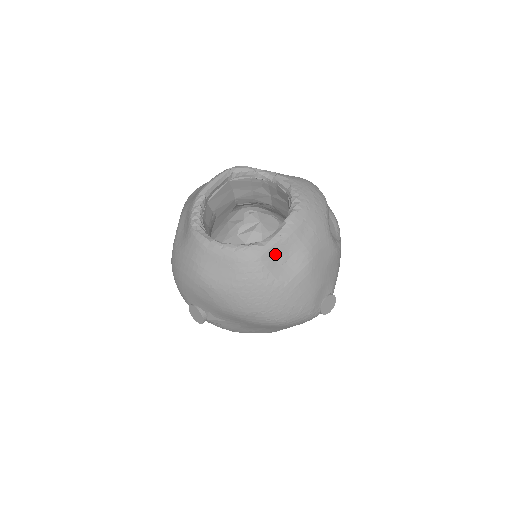
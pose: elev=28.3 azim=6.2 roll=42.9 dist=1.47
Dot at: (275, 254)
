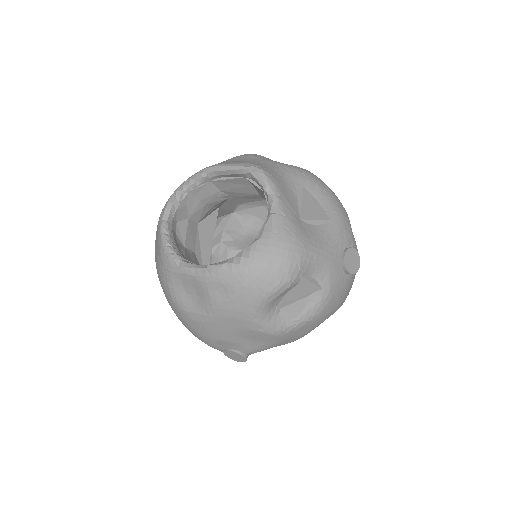
Dot at: (184, 281)
